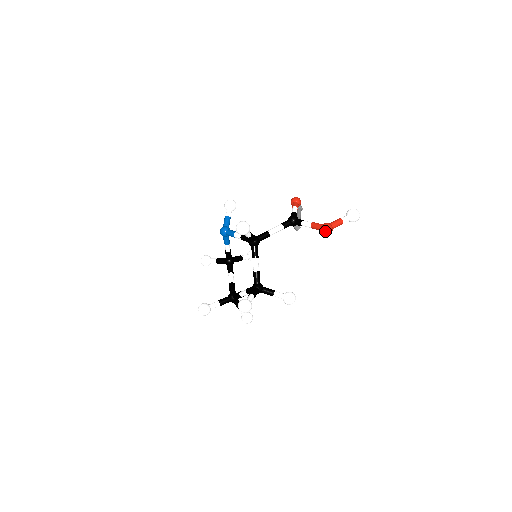
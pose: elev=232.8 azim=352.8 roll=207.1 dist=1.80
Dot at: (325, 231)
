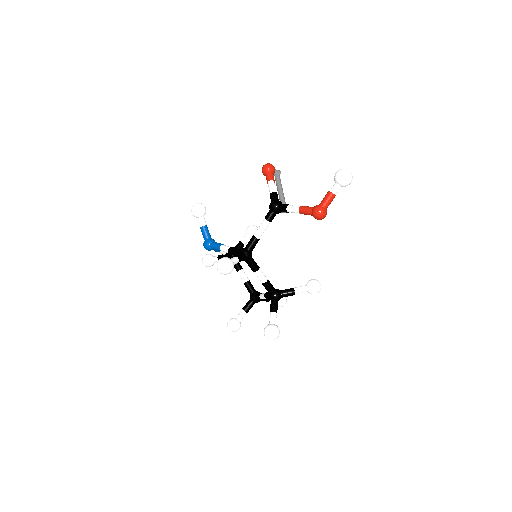
Dot at: (318, 218)
